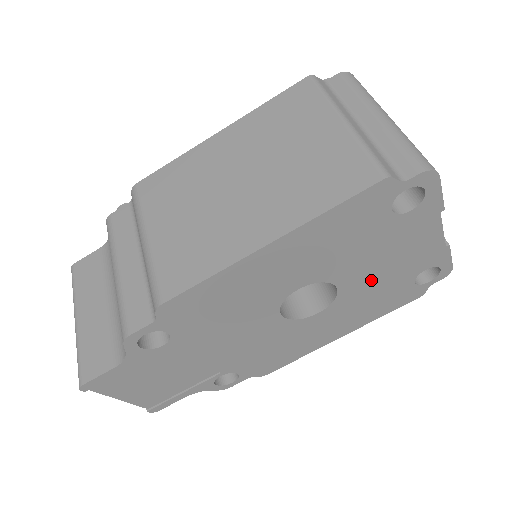
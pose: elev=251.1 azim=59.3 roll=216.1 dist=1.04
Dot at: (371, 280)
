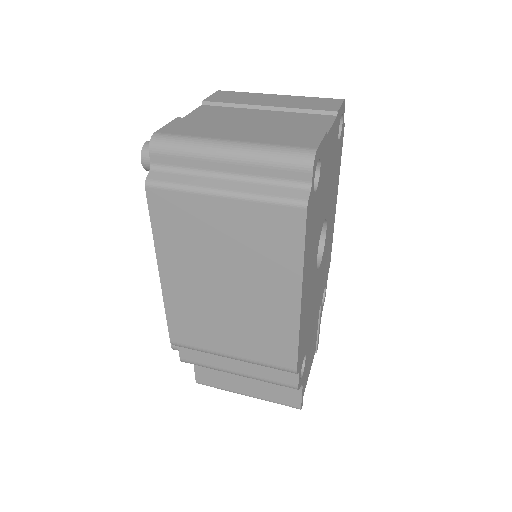
Dot at: (329, 188)
